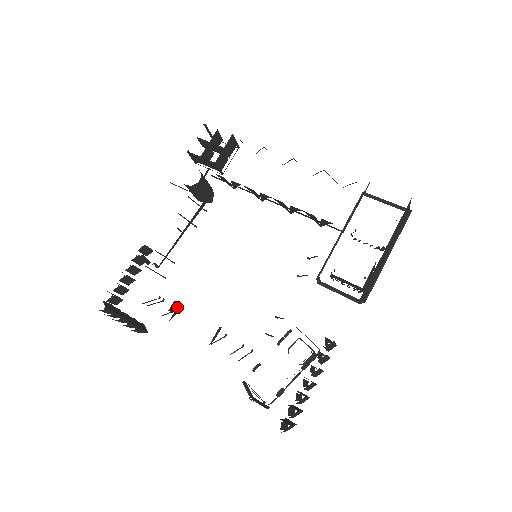
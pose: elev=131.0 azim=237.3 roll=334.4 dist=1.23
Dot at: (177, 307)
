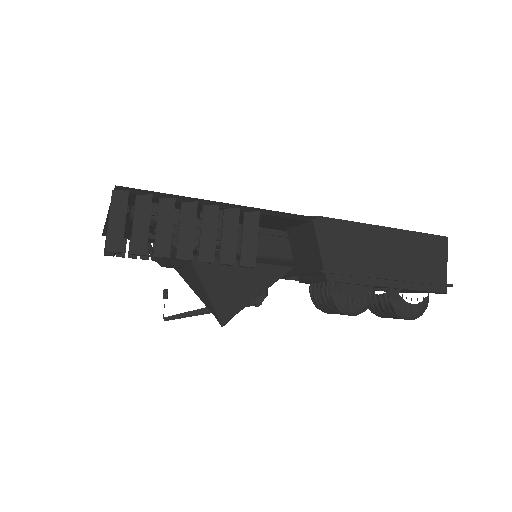
Dot at: occluded
